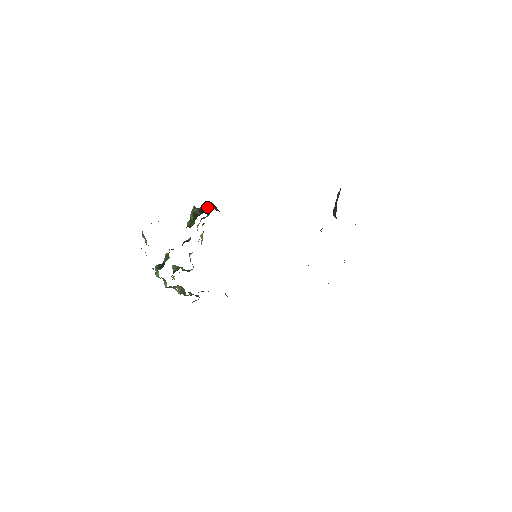
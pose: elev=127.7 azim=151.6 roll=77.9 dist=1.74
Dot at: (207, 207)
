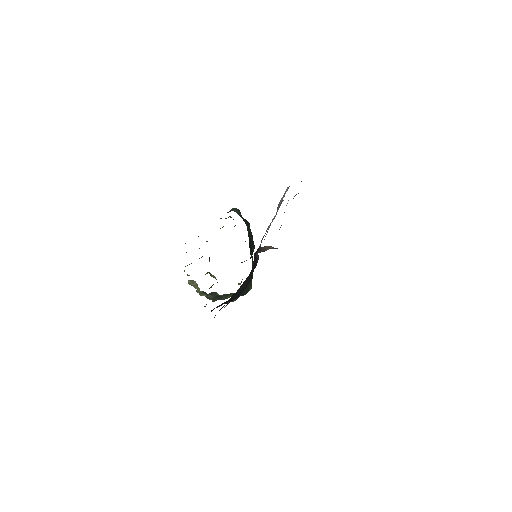
Dot at: occluded
